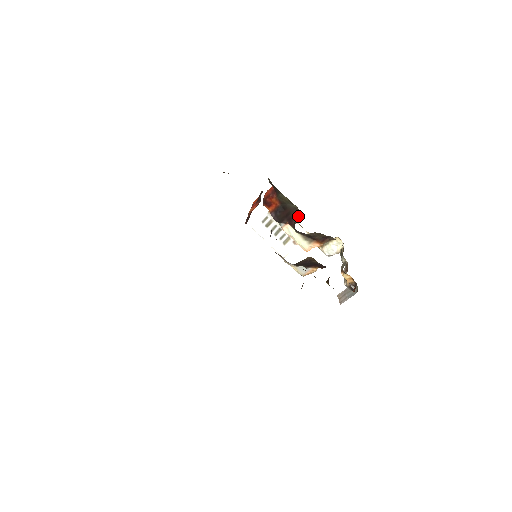
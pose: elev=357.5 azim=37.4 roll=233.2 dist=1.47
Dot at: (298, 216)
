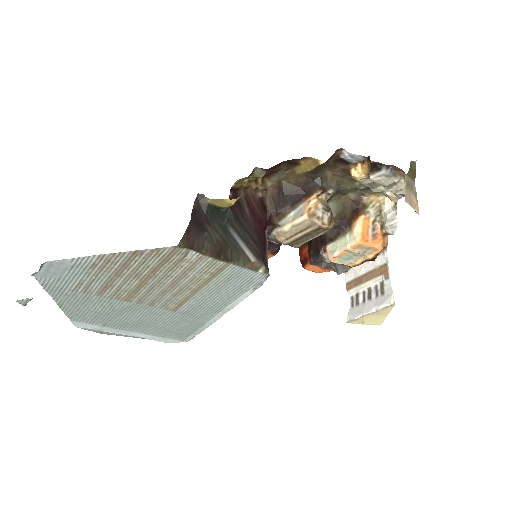
Dot at: occluded
